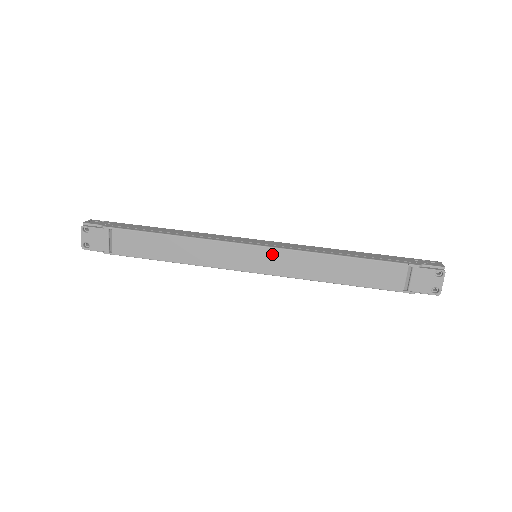
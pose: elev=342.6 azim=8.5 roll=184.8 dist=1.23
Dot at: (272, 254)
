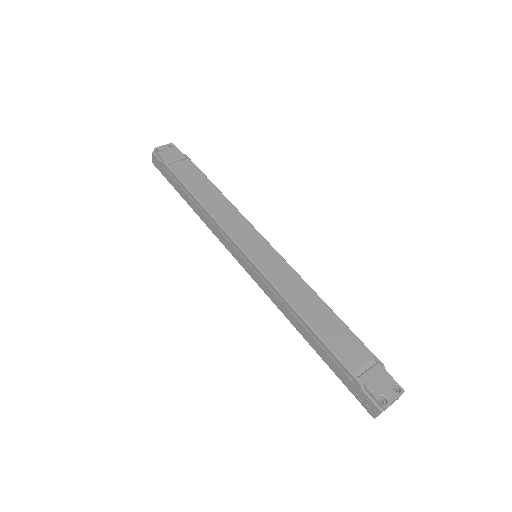
Dot at: (275, 257)
